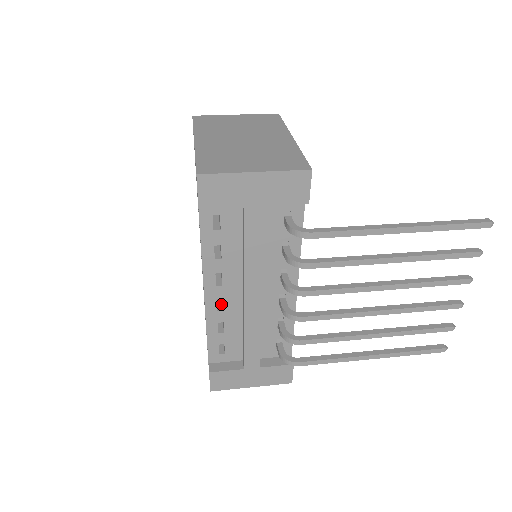
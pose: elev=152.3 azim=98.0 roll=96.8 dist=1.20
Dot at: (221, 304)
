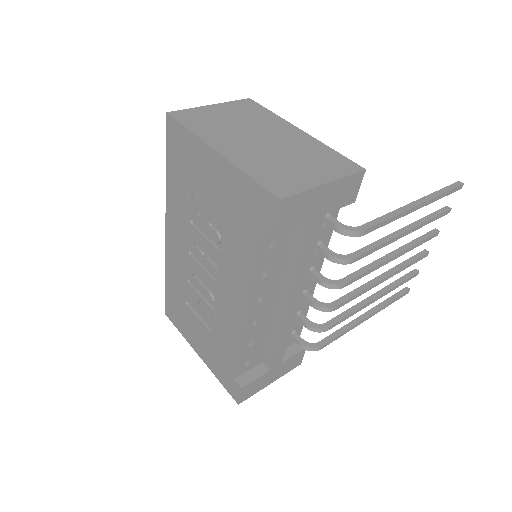
Dot at: occluded
